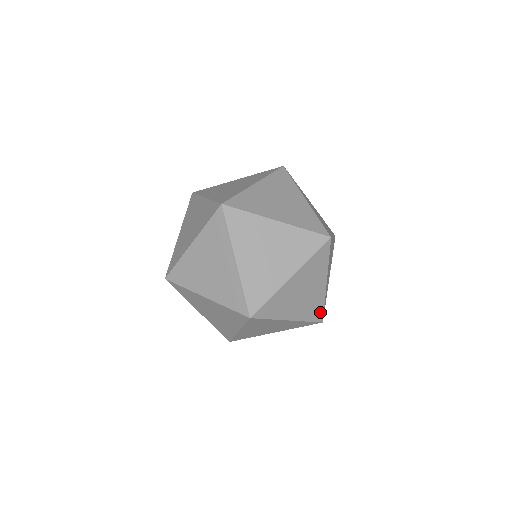
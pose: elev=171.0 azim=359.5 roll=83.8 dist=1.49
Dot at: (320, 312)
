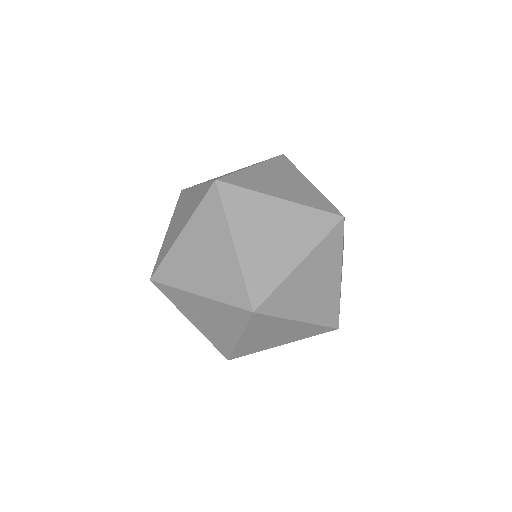
Dot at: occluded
